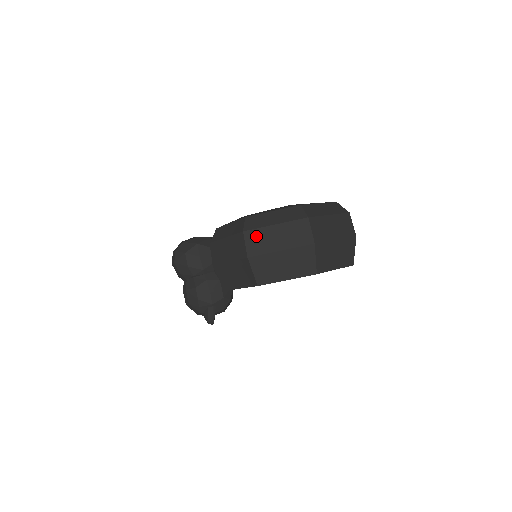
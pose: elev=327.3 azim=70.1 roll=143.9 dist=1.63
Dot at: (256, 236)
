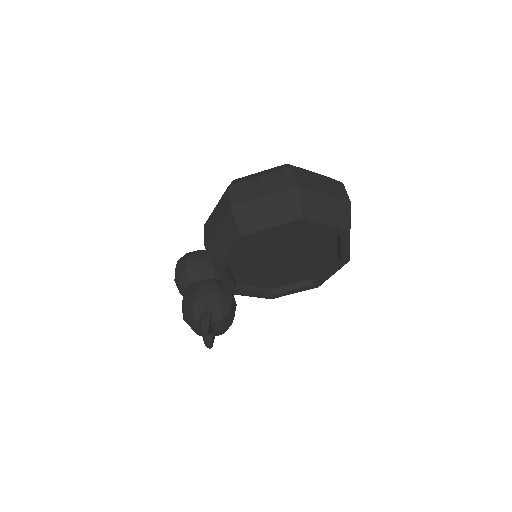
Dot at: (241, 188)
